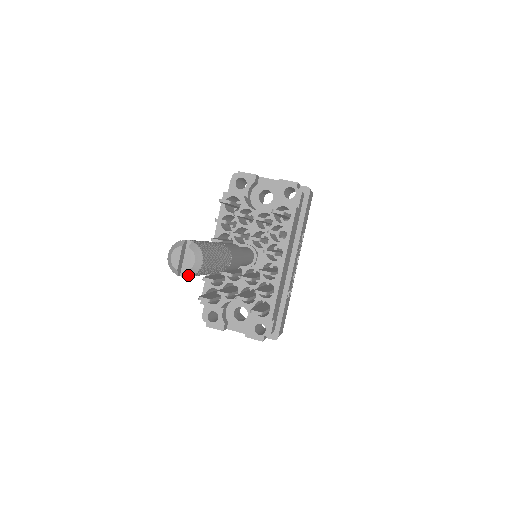
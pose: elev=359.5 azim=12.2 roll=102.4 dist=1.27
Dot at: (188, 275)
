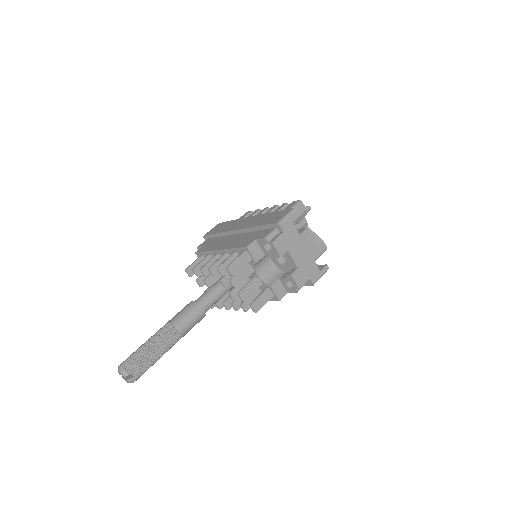
Dot at: occluded
